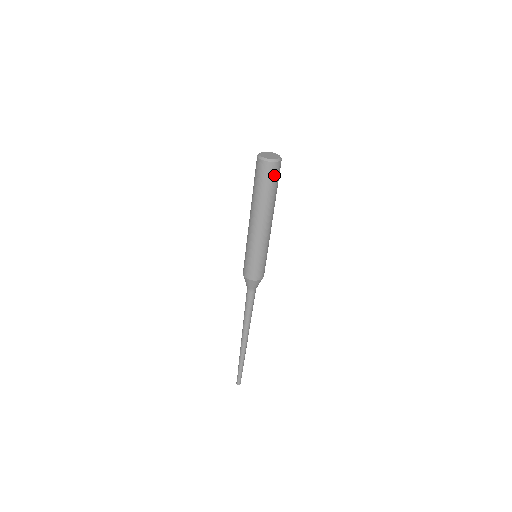
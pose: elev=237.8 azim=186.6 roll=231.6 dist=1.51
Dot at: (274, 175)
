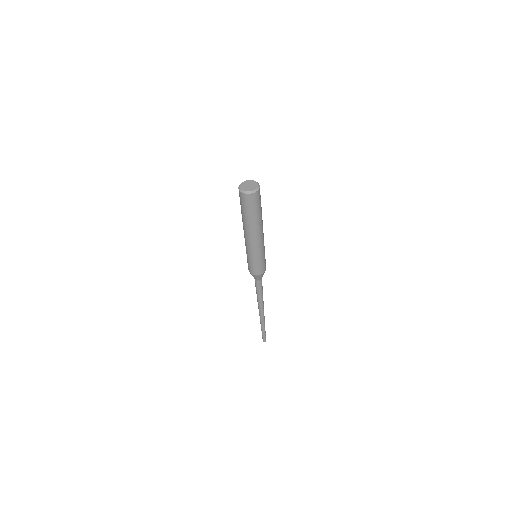
Dot at: (245, 202)
